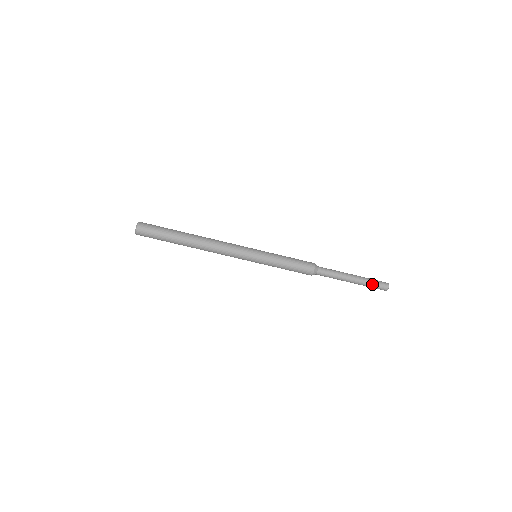
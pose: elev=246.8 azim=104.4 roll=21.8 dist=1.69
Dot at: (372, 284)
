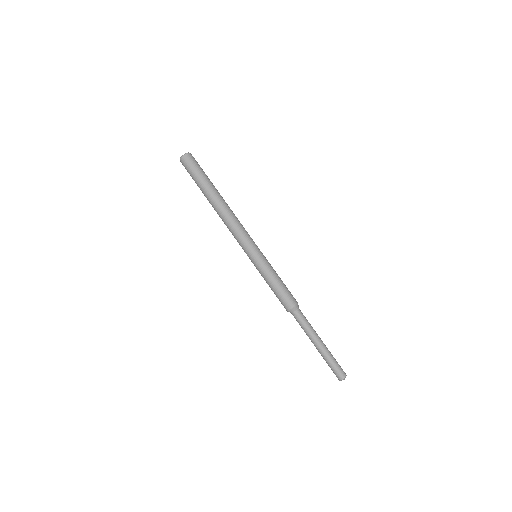
Dot at: (331, 364)
